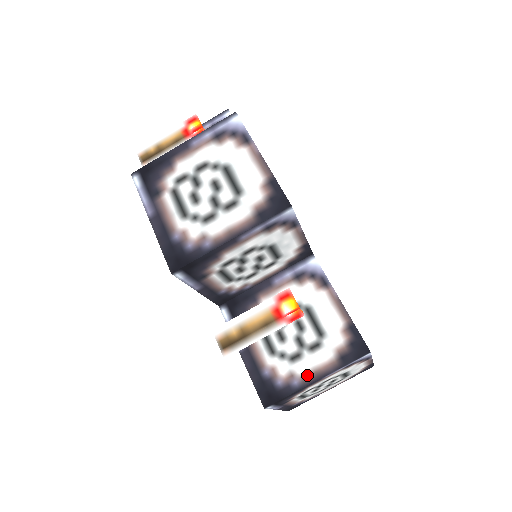
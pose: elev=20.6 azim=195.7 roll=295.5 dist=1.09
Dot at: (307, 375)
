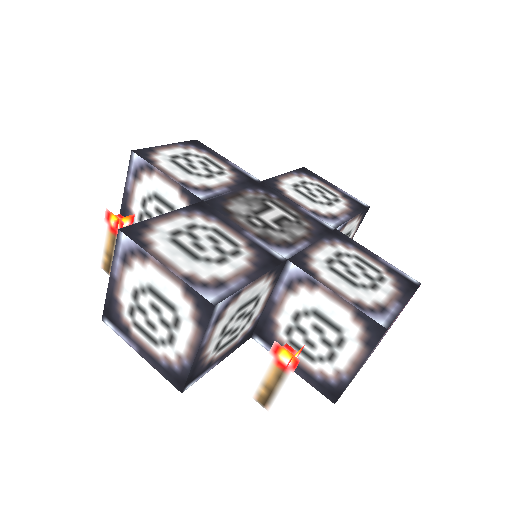
Dot at: (349, 368)
